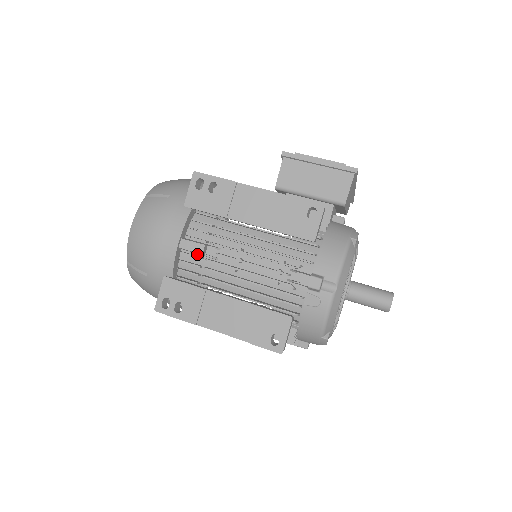
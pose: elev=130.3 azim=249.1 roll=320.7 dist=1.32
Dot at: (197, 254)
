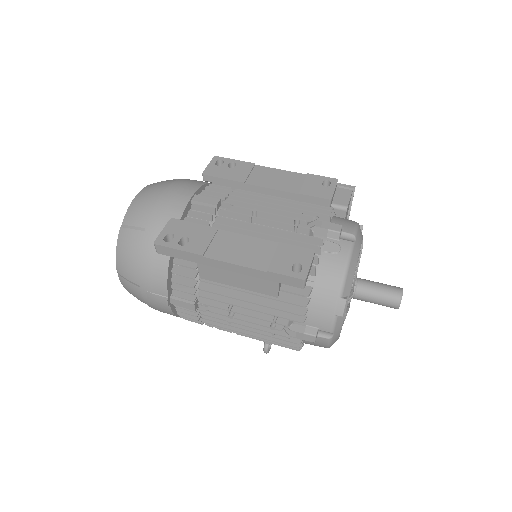
Dot at: (208, 211)
